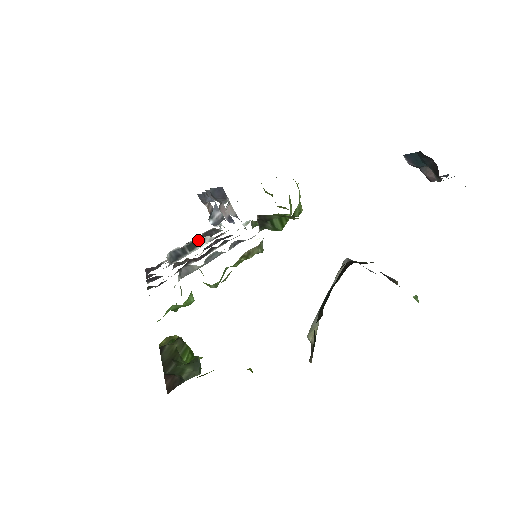
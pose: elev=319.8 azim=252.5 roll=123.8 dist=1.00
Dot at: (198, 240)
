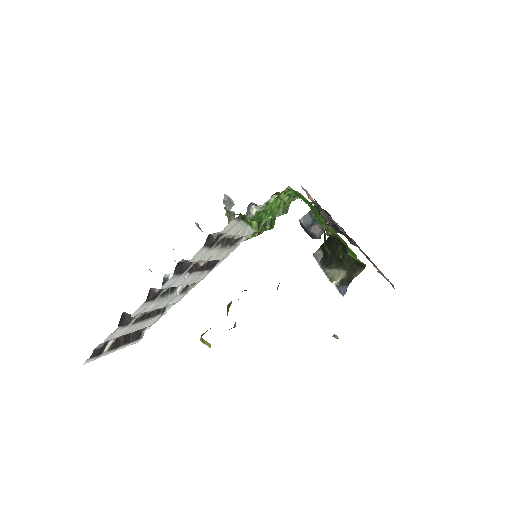
Dot at: occluded
